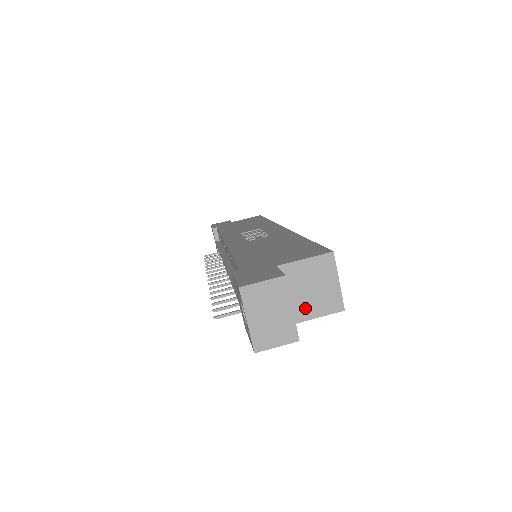
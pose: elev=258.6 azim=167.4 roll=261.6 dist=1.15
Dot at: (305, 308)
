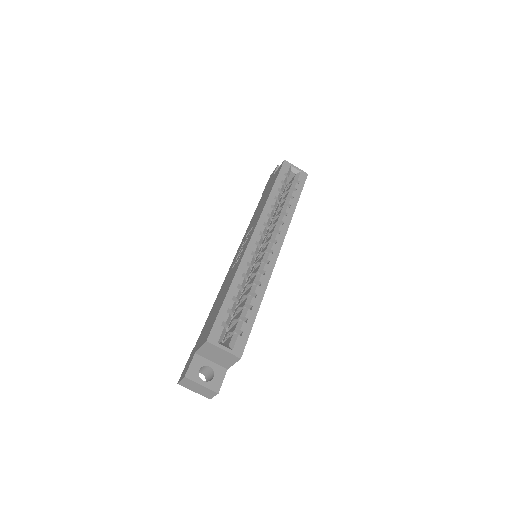
Dot at: (225, 362)
